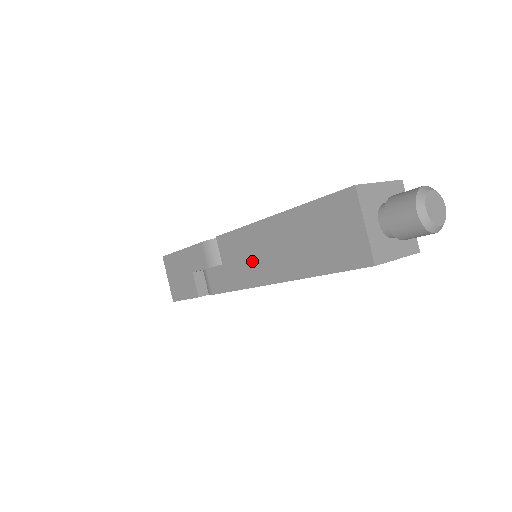
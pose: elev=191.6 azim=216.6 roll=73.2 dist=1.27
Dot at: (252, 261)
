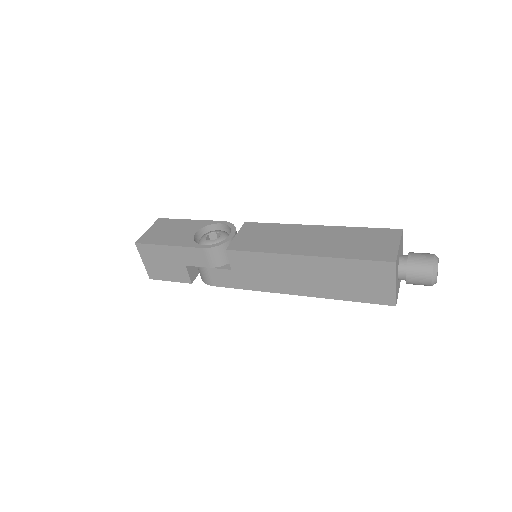
Dot at: (272, 277)
